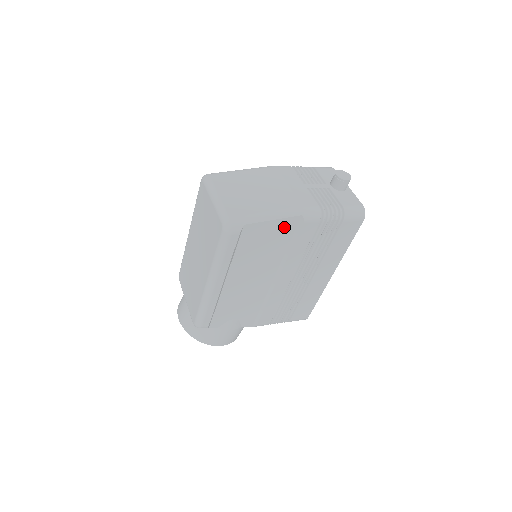
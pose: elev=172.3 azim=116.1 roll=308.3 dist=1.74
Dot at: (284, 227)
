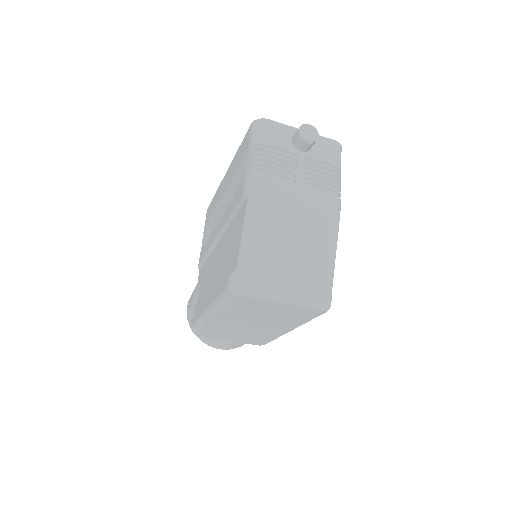
Dot at: occluded
